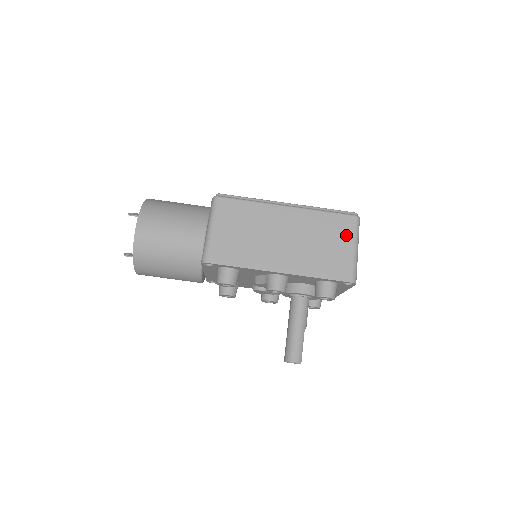
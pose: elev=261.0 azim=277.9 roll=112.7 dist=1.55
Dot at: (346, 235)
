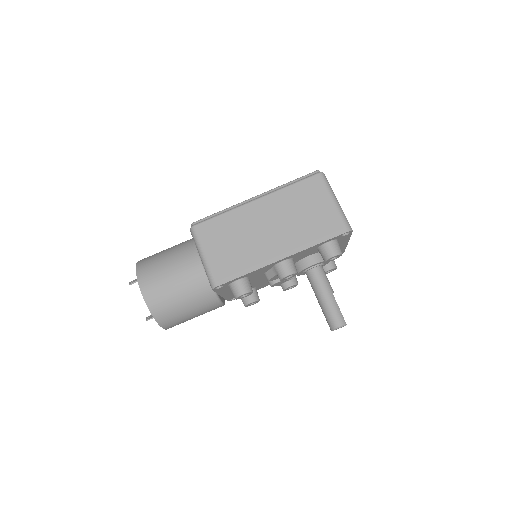
Dot at: (320, 194)
